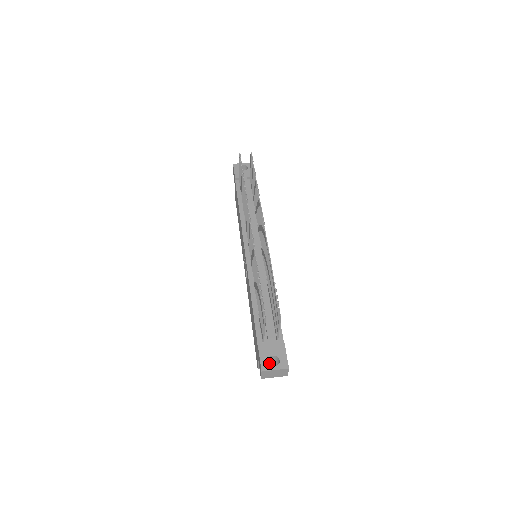
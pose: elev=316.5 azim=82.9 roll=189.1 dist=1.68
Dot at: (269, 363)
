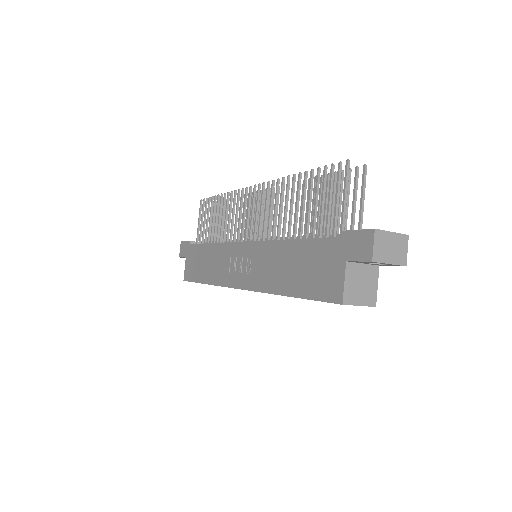
Dot at: occluded
